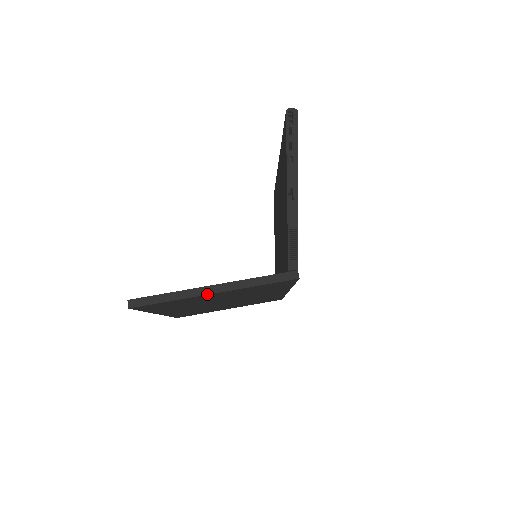
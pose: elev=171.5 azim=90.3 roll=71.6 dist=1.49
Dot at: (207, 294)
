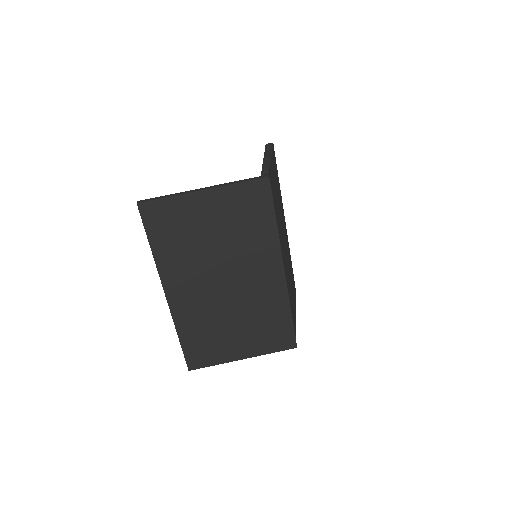
Dot at: (197, 191)
